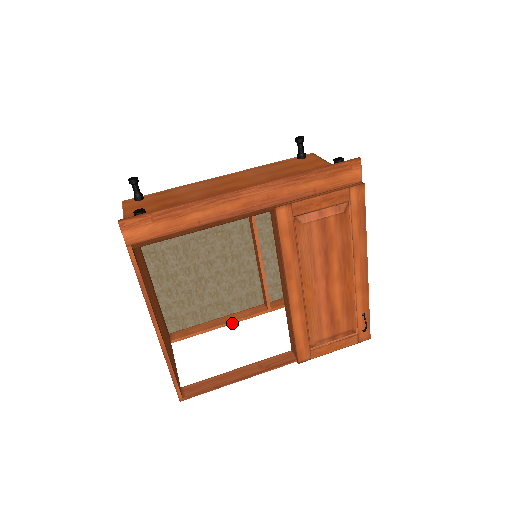
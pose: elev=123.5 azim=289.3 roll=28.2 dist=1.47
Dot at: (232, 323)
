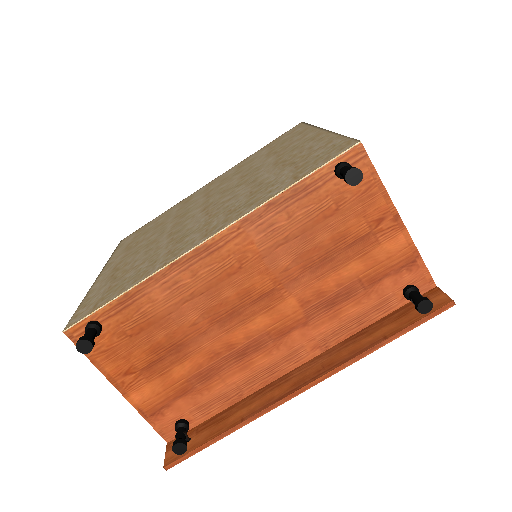
Dot at: occluded
